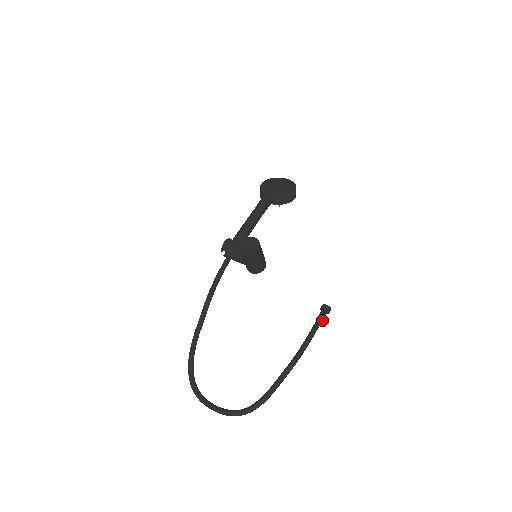
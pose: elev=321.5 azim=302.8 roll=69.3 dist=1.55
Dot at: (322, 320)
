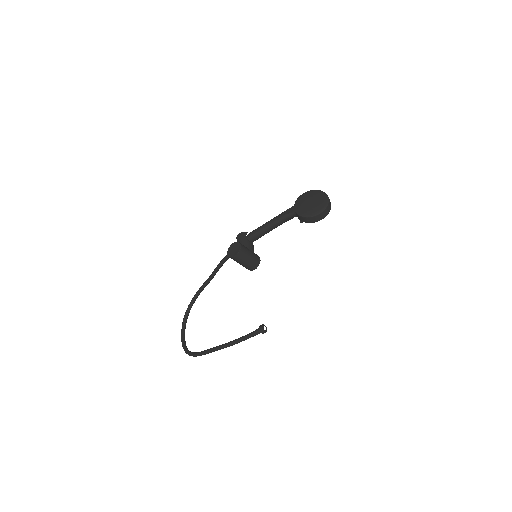
Dot at: (254, 335)
